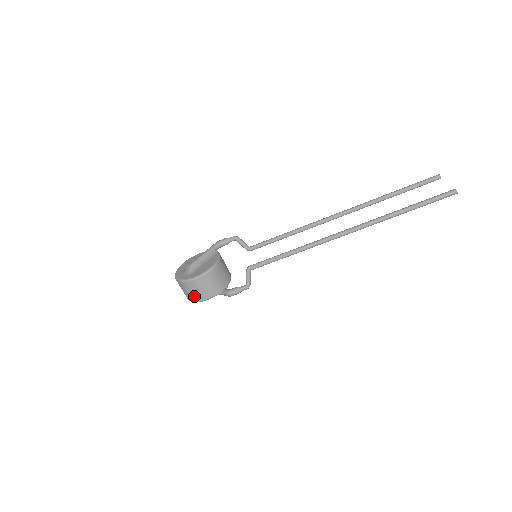
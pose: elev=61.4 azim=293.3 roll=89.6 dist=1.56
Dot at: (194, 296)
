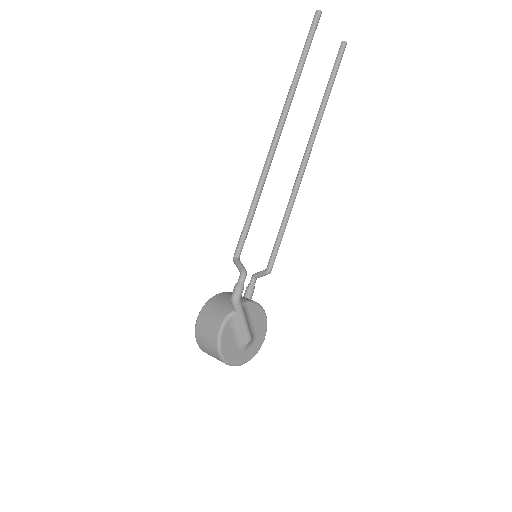
Dot at: (210, 340)
